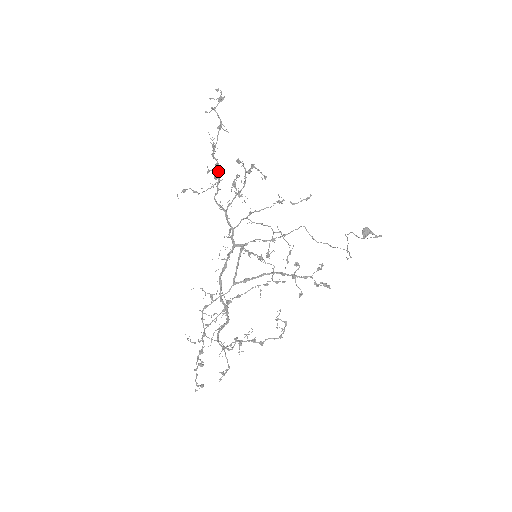
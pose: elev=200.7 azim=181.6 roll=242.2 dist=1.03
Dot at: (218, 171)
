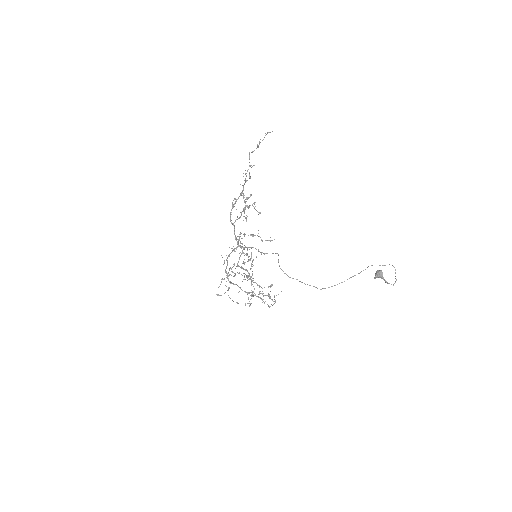
Dot at: (236, 199)
